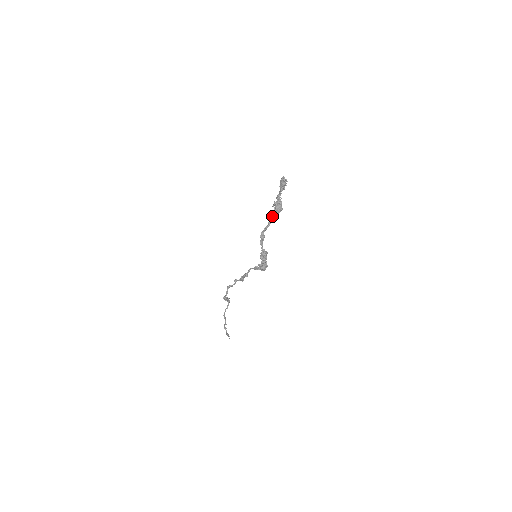
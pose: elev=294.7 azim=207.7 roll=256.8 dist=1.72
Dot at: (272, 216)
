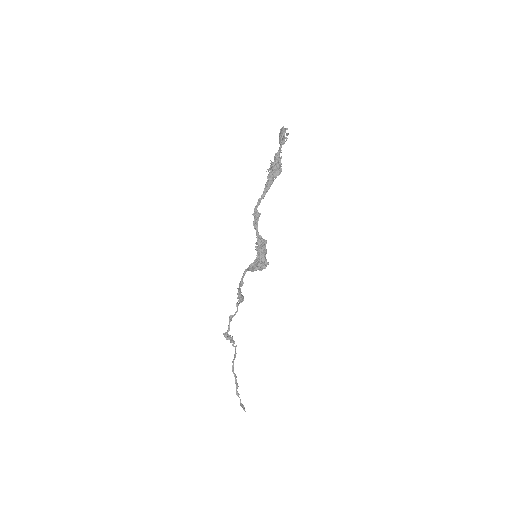
Dot at: (267, 181)
